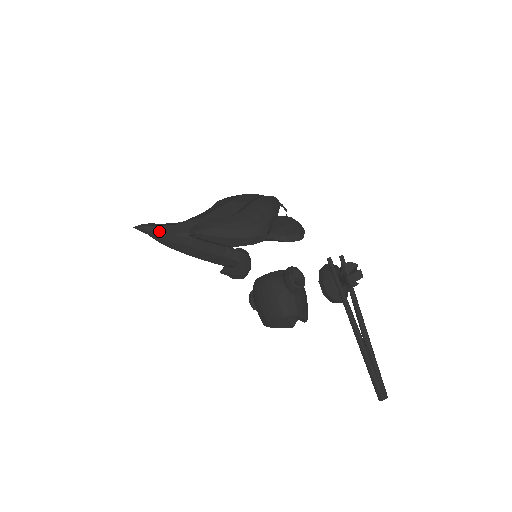
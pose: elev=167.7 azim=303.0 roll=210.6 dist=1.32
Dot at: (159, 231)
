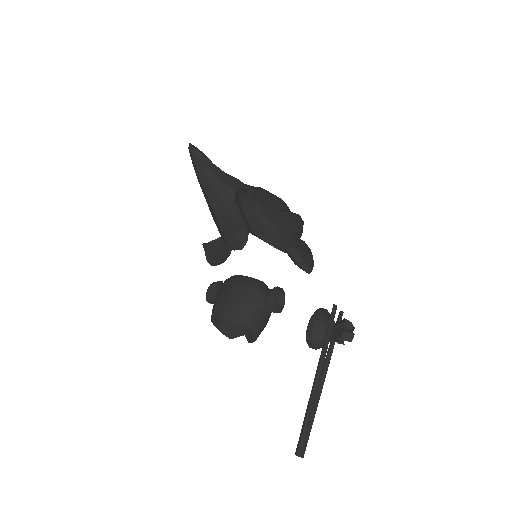
Dot at: (209, 166)
